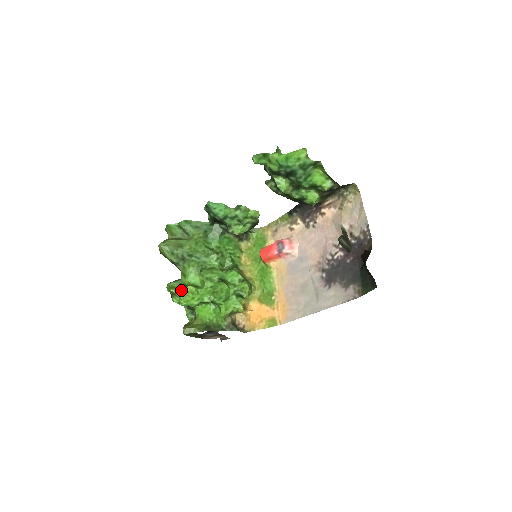
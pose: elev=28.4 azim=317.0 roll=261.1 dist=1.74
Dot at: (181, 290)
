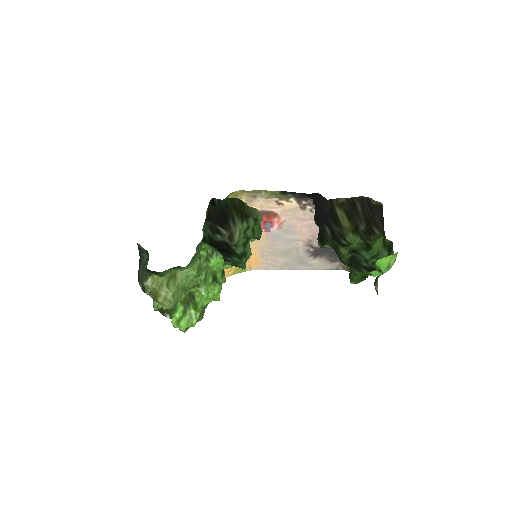
Dot at: (194, 324)
